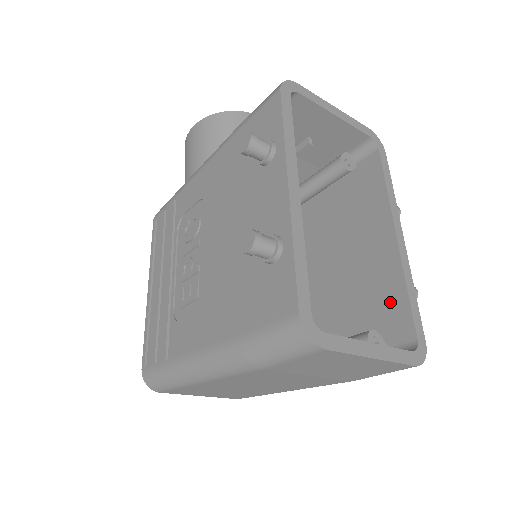
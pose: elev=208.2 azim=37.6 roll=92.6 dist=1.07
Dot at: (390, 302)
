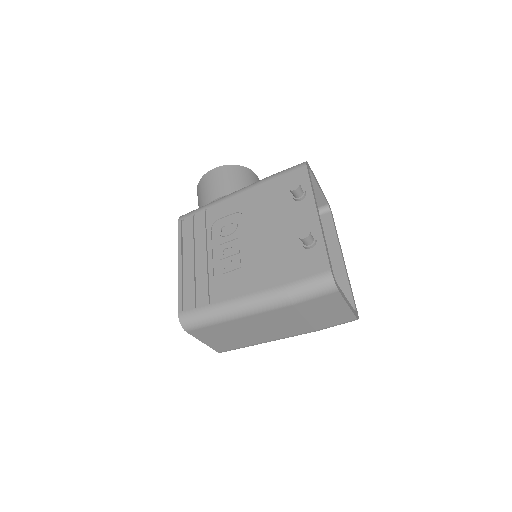
Dot at: occluded
